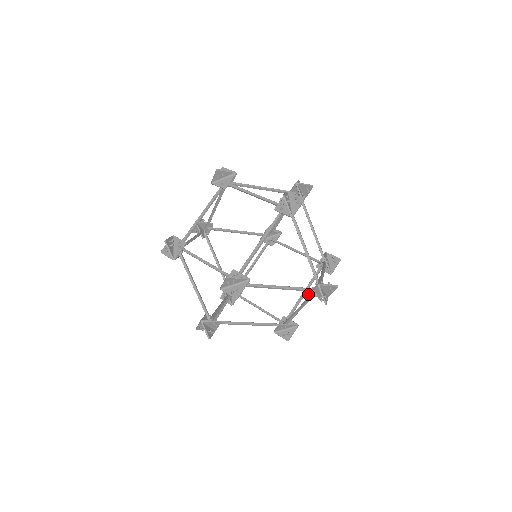
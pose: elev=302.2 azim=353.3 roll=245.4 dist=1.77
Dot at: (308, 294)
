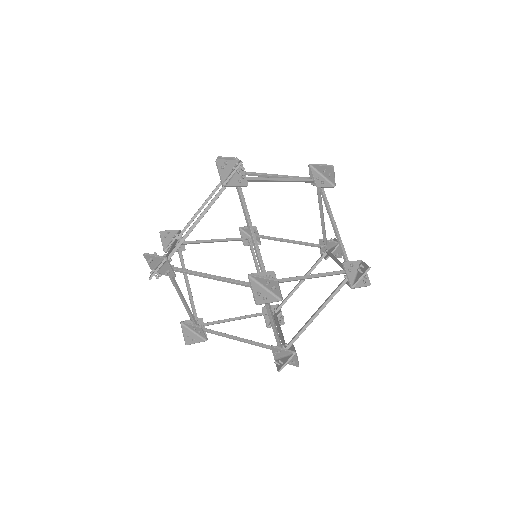
Dot at: occluded
